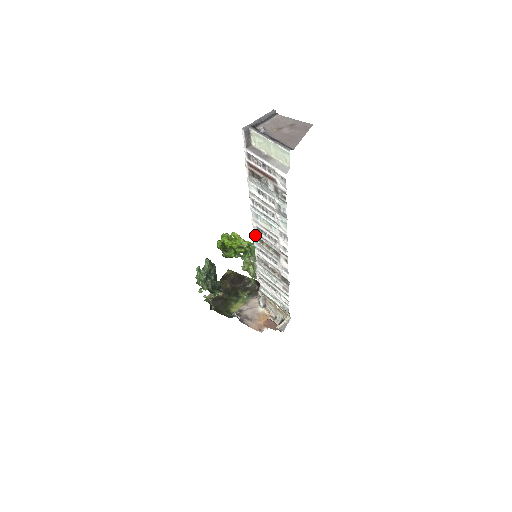
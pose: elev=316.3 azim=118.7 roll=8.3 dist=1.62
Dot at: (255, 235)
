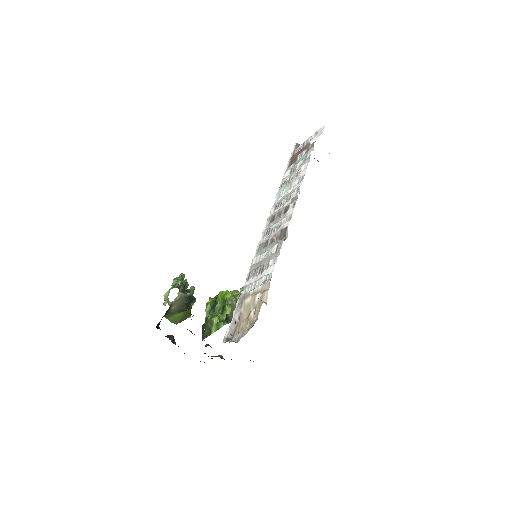
Dot at: (269, 219)
